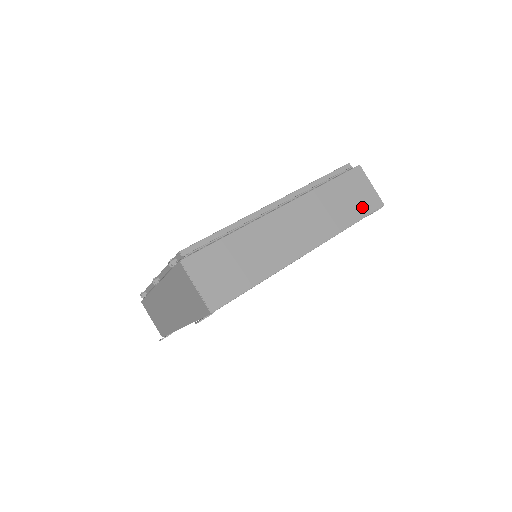
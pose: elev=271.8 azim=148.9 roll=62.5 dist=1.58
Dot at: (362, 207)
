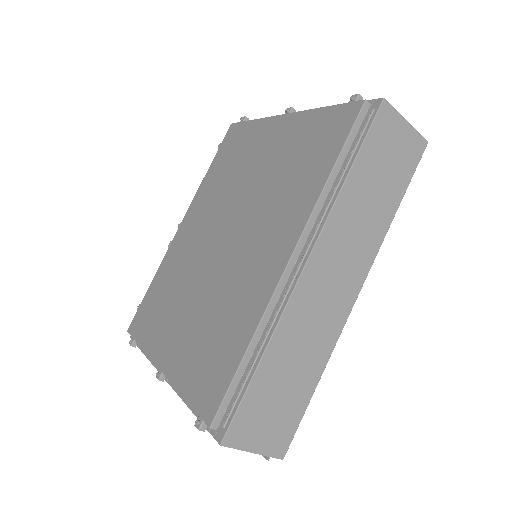
Dot at: (402, 172)
